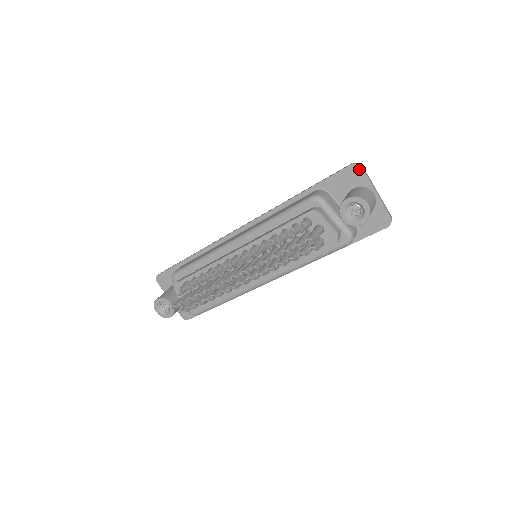
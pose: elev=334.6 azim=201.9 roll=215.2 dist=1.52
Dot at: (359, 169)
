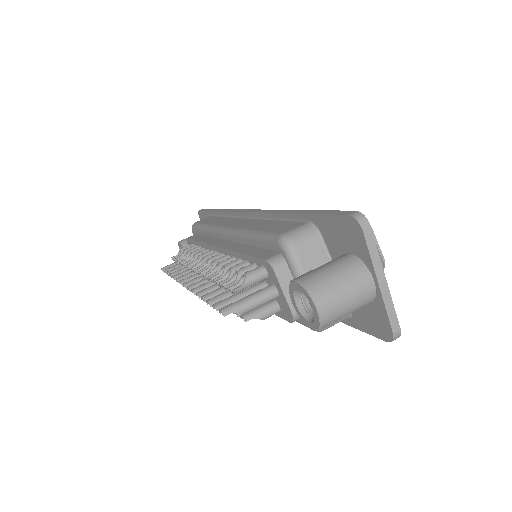
Dot at: (359, 230)
